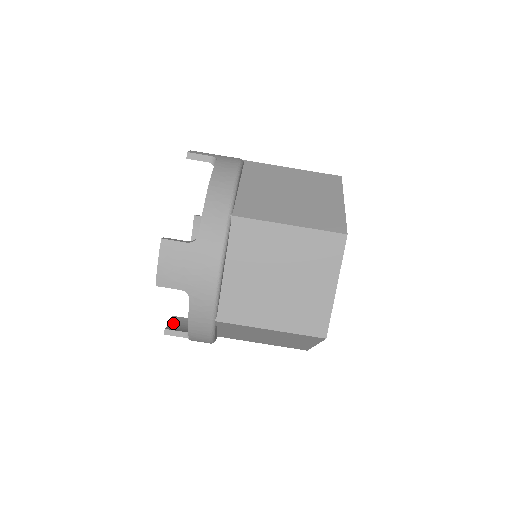
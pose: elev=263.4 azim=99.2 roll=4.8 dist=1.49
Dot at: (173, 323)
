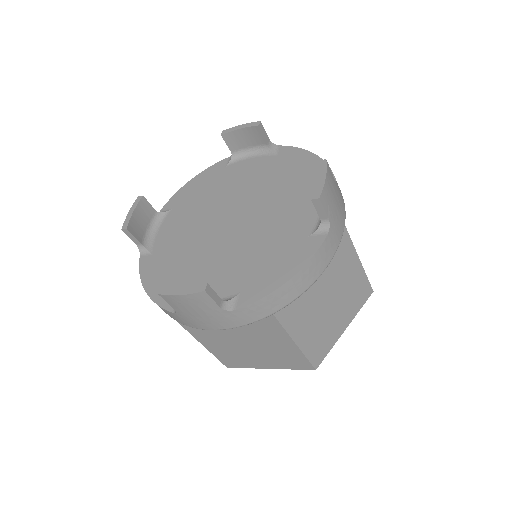
Dot at: (138, 212)
